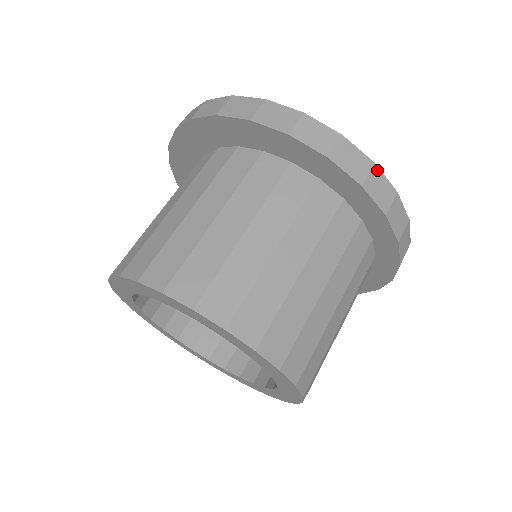
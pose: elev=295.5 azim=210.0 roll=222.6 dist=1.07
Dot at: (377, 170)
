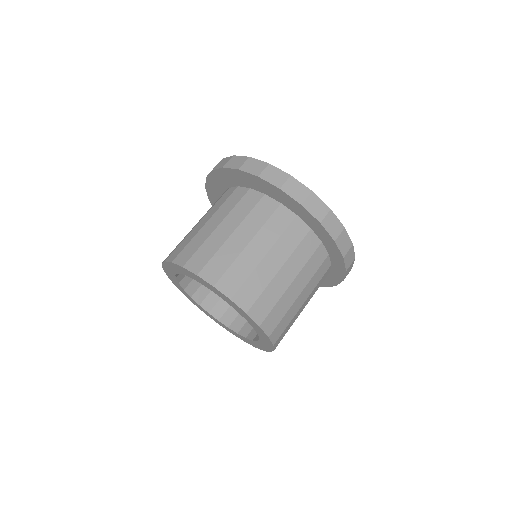
Dot at: (345, 232)
